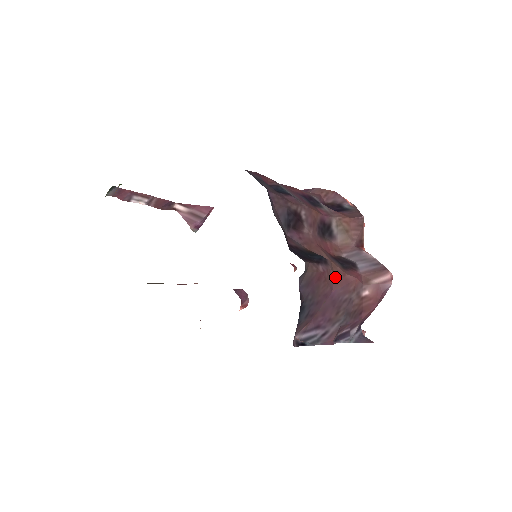
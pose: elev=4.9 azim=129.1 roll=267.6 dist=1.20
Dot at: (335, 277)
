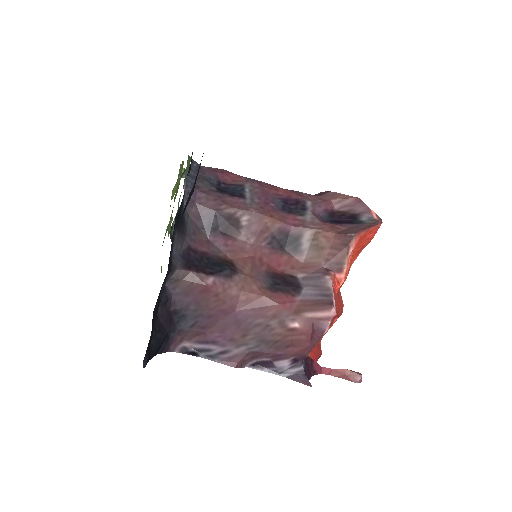
Dot at: (243, 295)
